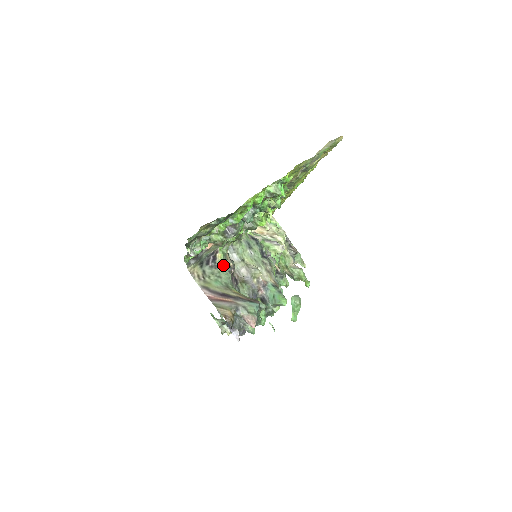
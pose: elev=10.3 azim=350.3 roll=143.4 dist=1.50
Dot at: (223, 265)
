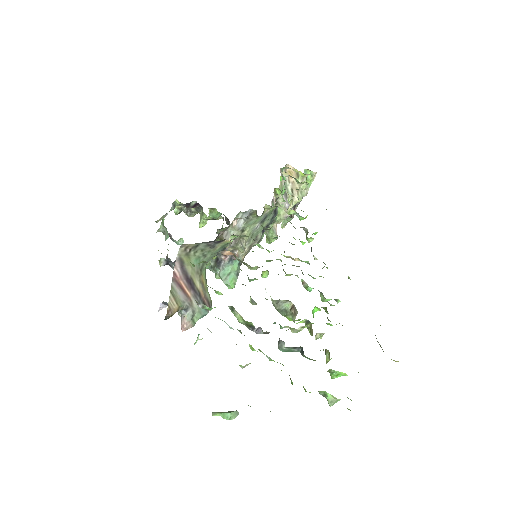
Dot at: (220, 247)
